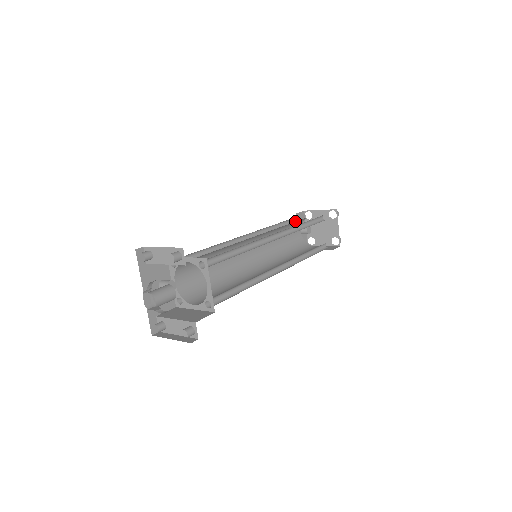
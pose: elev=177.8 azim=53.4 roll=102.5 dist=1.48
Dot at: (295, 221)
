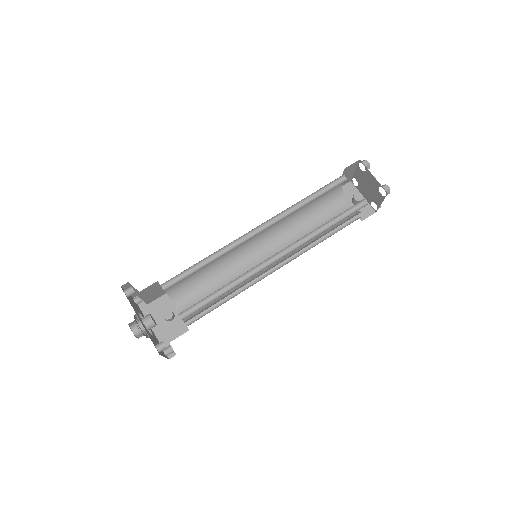
Dot at: occluded
